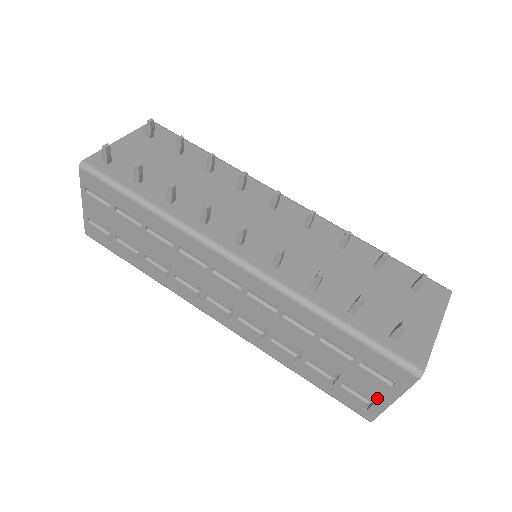
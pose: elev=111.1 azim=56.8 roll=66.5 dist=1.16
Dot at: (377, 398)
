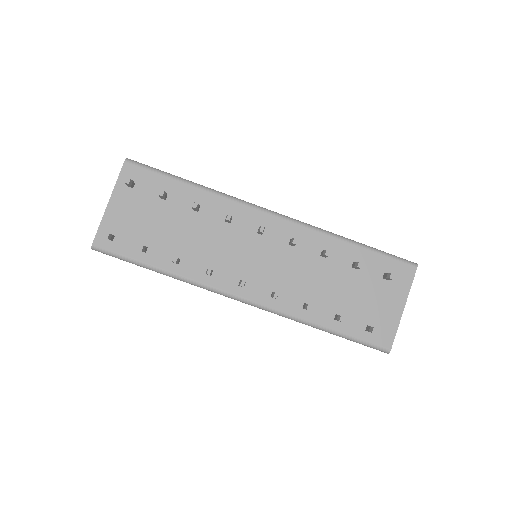
Dot at: occluded
